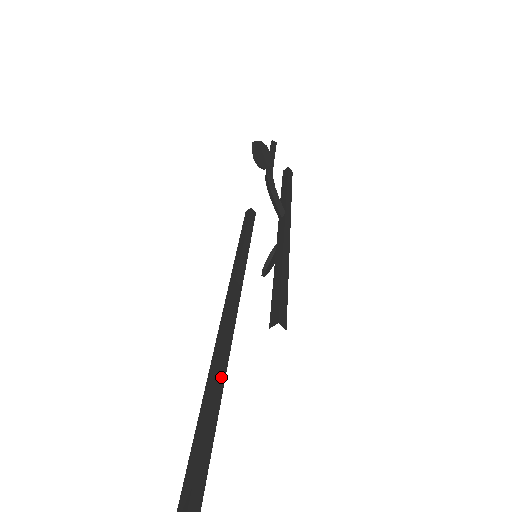
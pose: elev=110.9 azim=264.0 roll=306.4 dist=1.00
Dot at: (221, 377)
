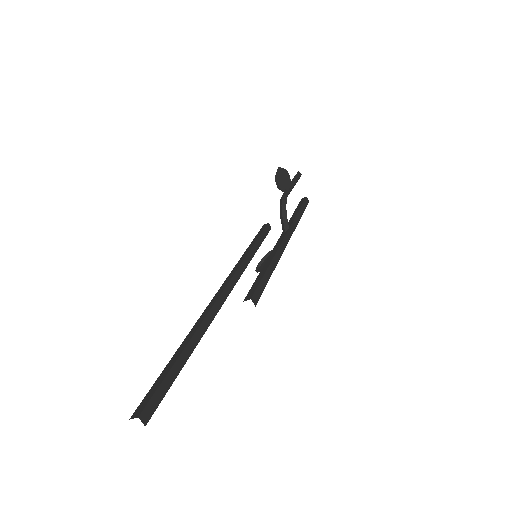
Dot at: (200, 334)
